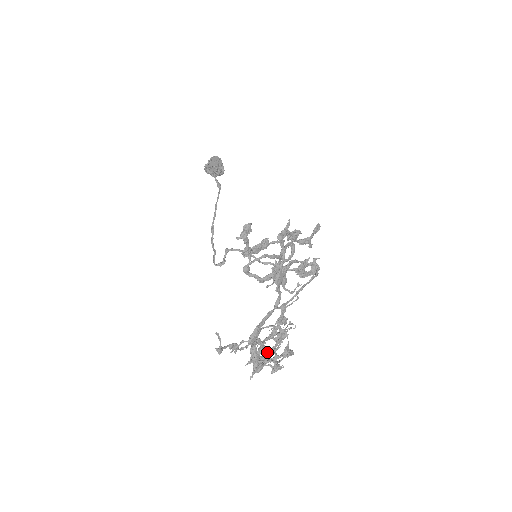
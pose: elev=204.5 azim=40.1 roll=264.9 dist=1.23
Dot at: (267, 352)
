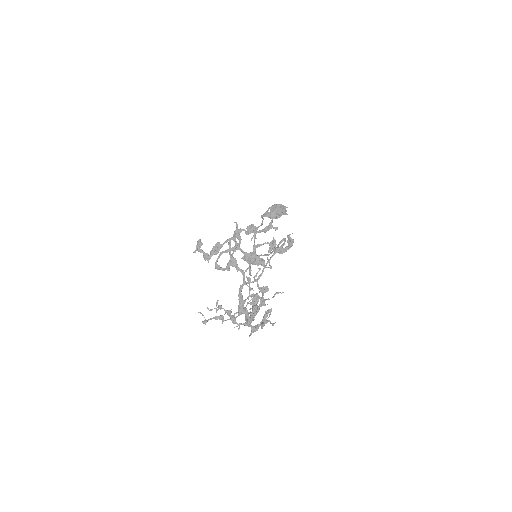
Dot at: (250, 315)
